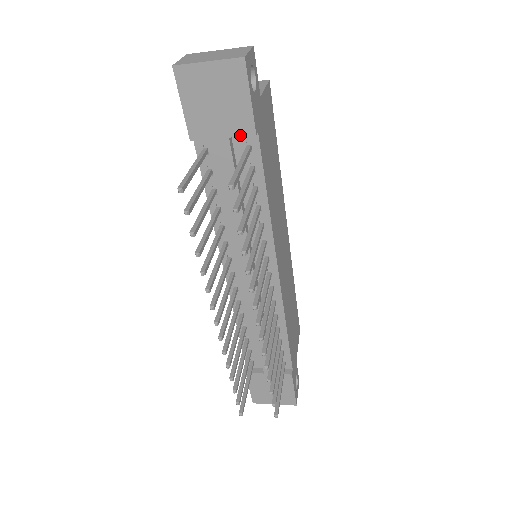
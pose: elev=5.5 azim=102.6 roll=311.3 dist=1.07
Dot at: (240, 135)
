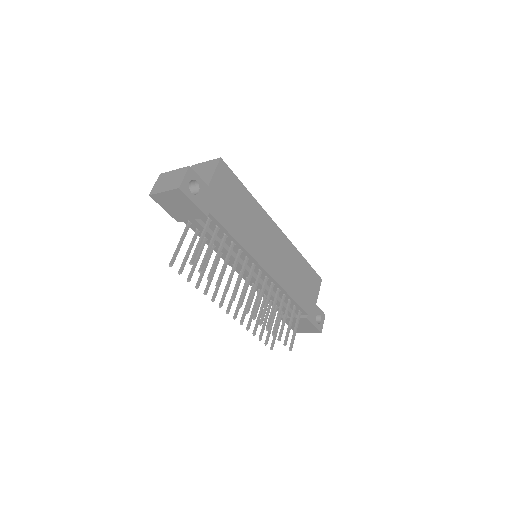
Dot at: (199, 218)
